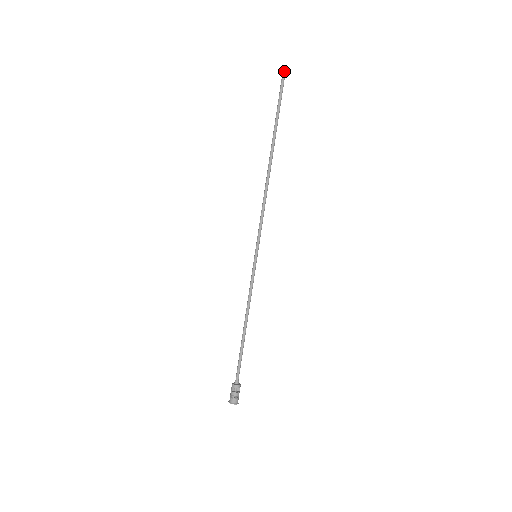
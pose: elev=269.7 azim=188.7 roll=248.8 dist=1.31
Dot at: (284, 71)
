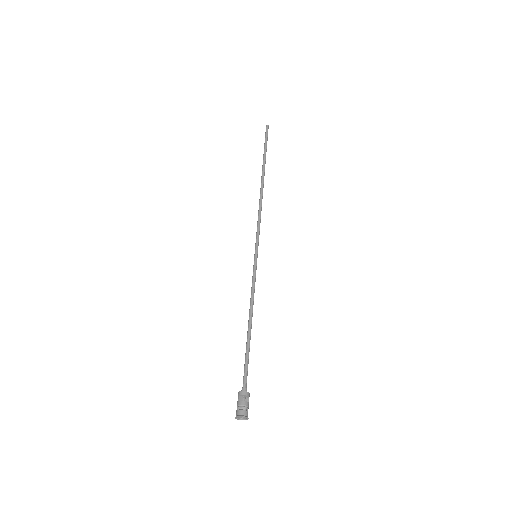
Dot at: (267, 126)
